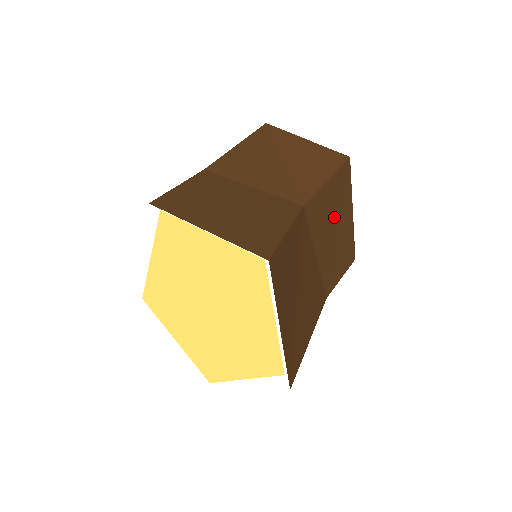
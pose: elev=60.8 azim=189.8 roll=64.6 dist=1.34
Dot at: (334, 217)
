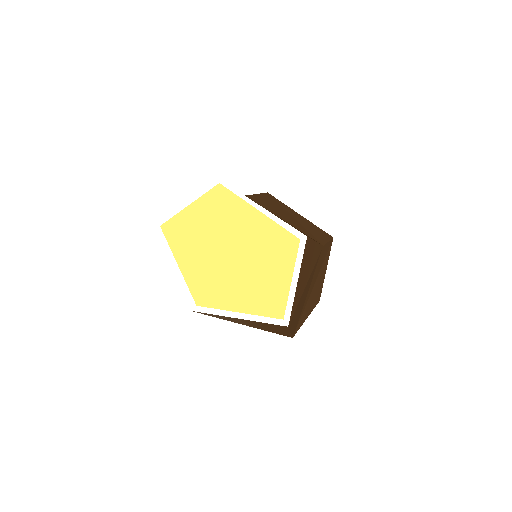
Dot at: (282, 211)
